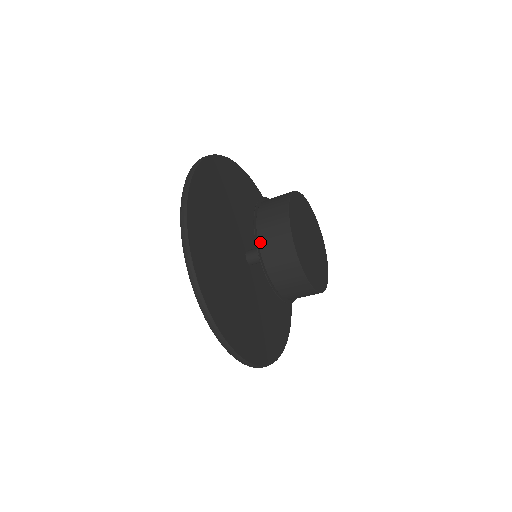
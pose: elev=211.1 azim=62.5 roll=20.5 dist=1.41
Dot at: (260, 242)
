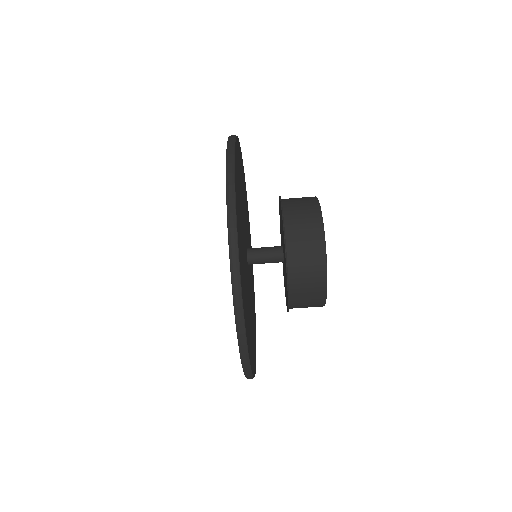
Dot at: (284, 203)
